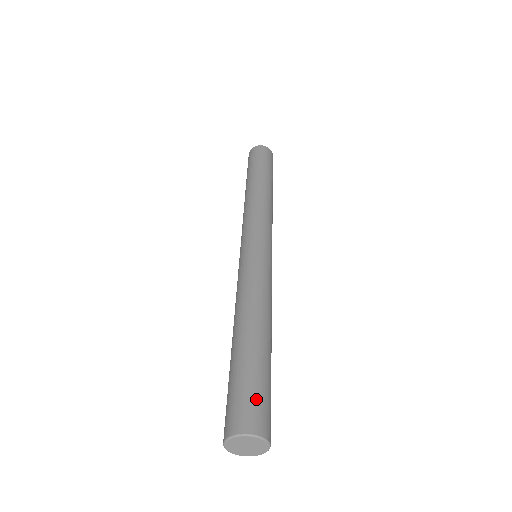
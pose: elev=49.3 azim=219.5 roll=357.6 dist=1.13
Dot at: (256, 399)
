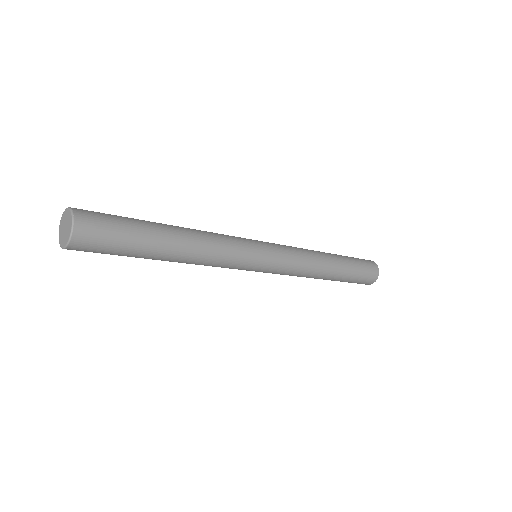
Dot at: (108, 228)
